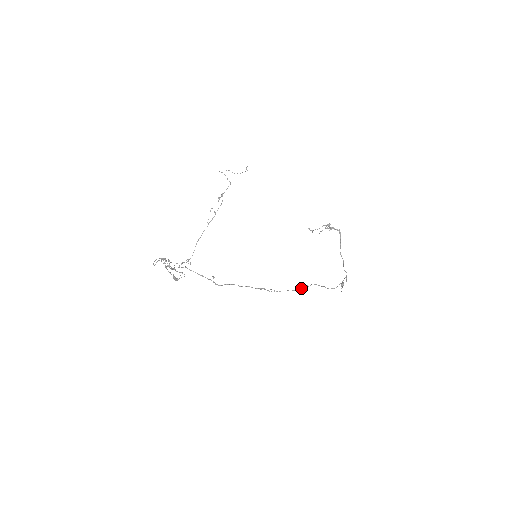
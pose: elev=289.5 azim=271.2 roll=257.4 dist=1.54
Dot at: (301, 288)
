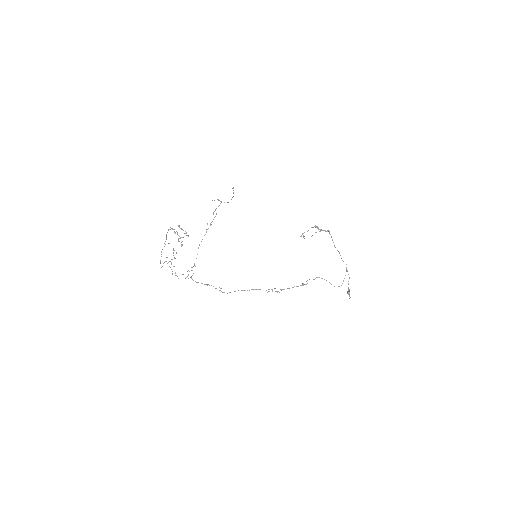
Dot at: occluded
